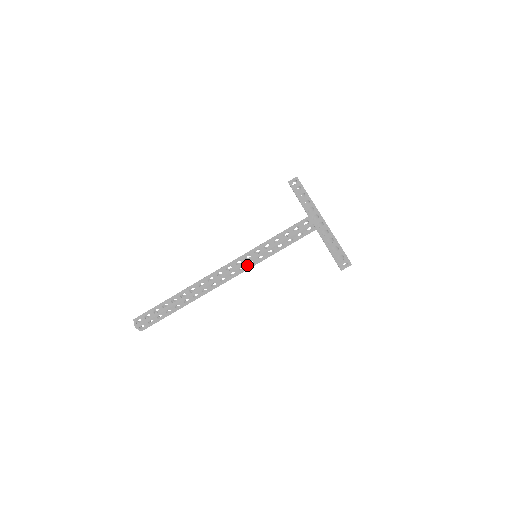
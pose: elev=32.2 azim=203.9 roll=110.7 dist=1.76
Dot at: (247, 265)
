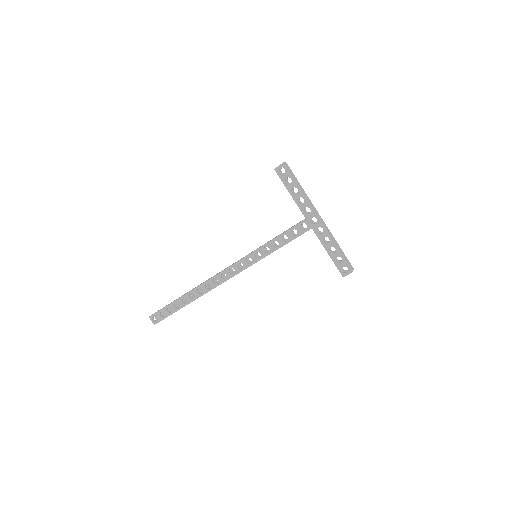
Dot at: (249, 266)
